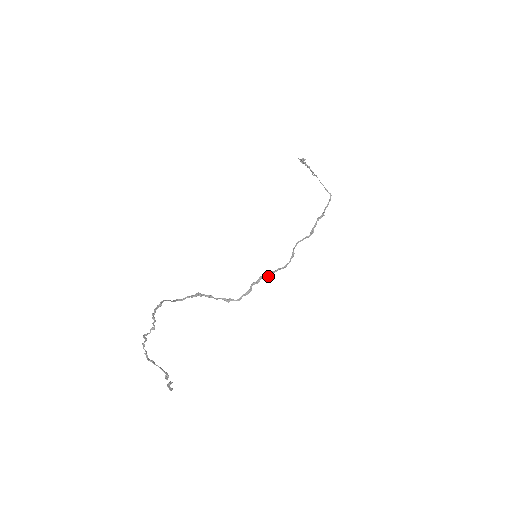
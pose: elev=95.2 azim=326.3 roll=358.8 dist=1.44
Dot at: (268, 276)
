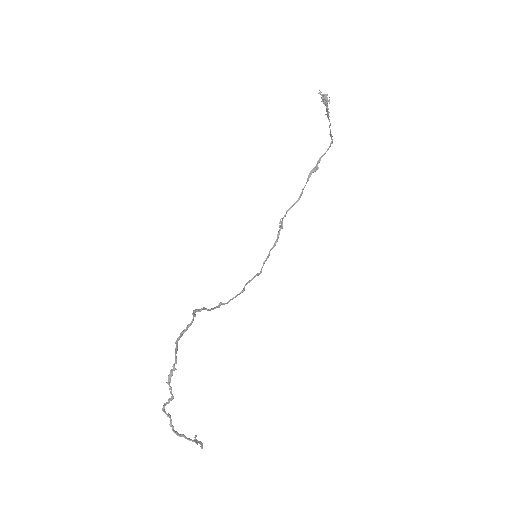
Dot at: occluded
